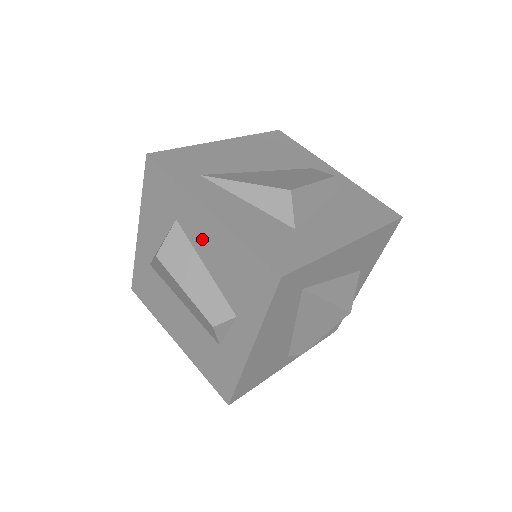
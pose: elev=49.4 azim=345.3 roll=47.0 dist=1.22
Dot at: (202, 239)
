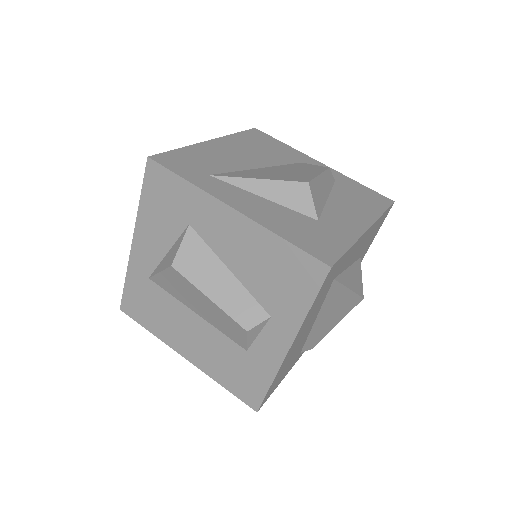
Dot at: (226, 241)
